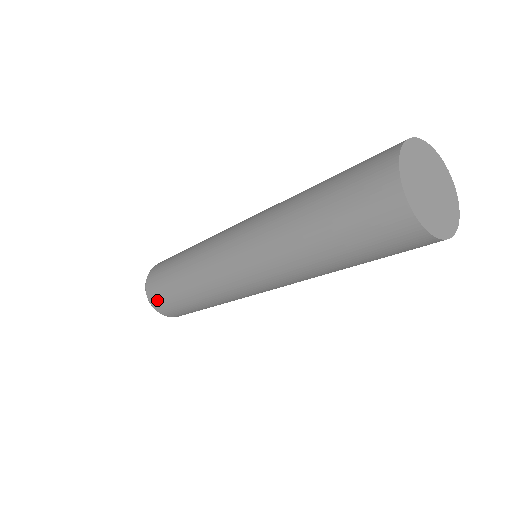
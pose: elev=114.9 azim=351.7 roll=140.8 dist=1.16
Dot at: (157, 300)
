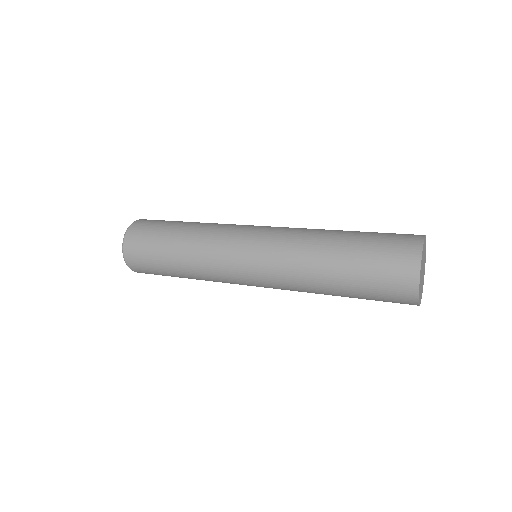
Dot at: (139, 231)
